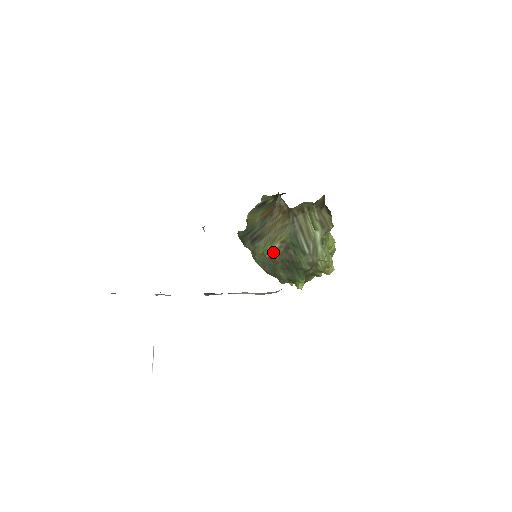
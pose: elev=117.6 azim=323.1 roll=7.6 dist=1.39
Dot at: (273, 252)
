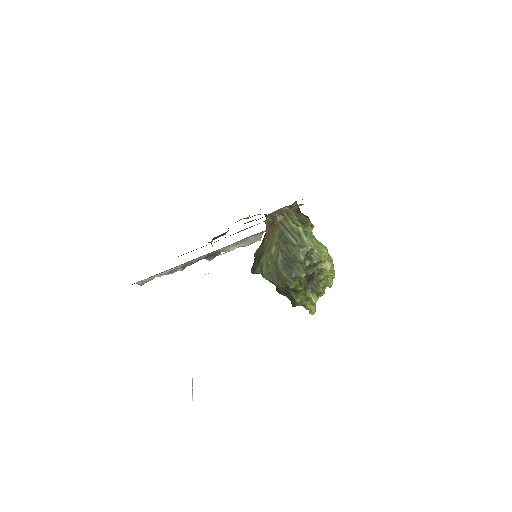
Dot at: (272, 257)
